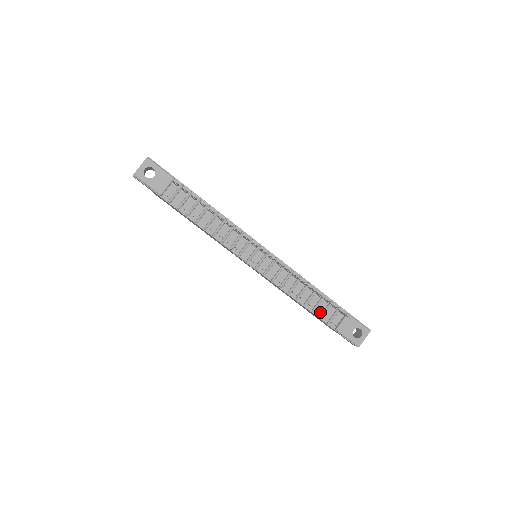
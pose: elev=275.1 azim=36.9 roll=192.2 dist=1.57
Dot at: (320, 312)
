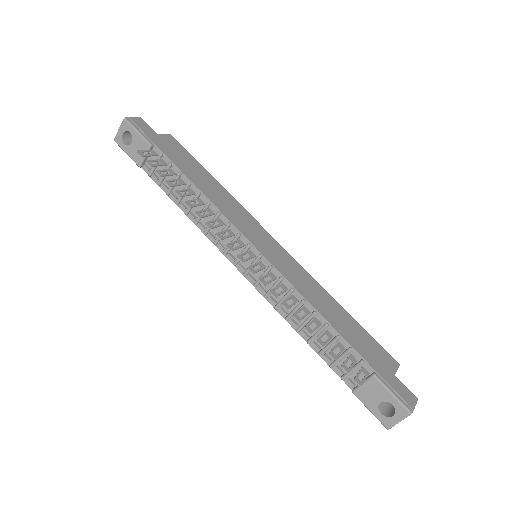
Dot at: (331, 358)
